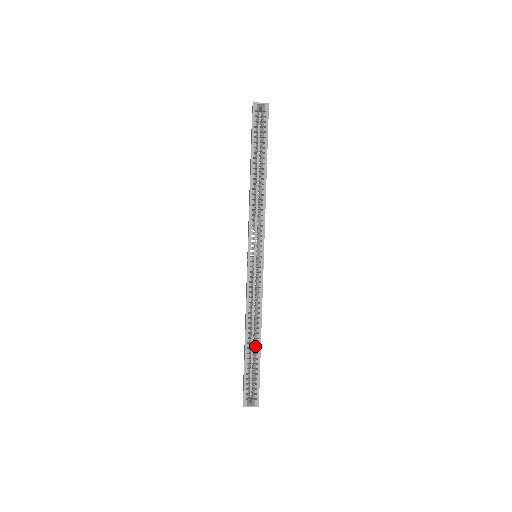
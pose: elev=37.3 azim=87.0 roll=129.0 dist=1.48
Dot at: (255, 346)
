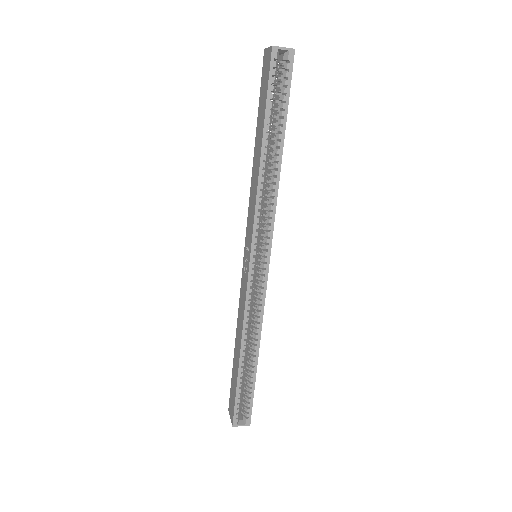
Dot at: (250, 364)
